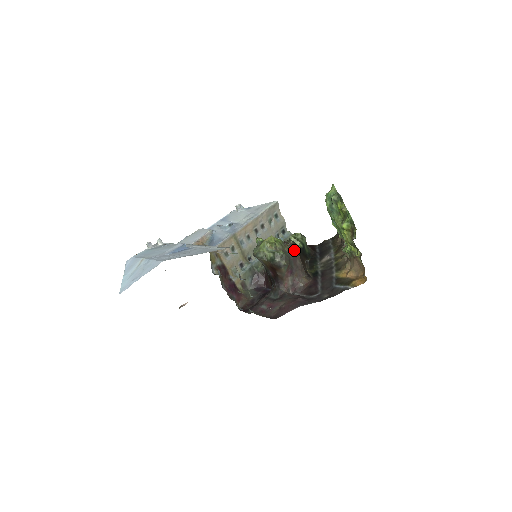
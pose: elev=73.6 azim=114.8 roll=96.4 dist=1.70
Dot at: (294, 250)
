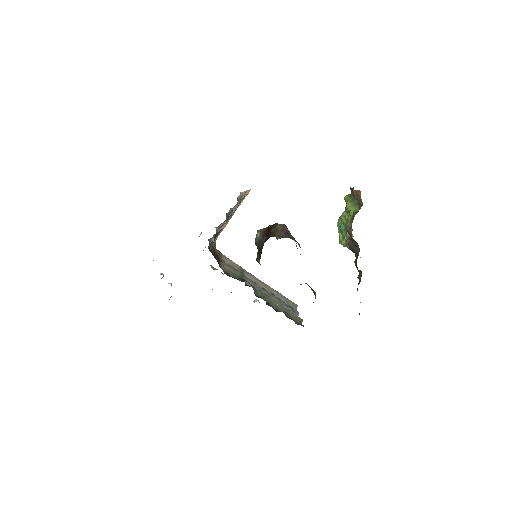
Dot at: (297, 248)
